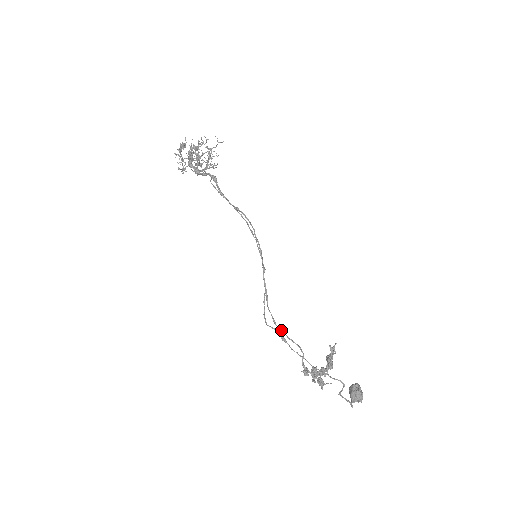
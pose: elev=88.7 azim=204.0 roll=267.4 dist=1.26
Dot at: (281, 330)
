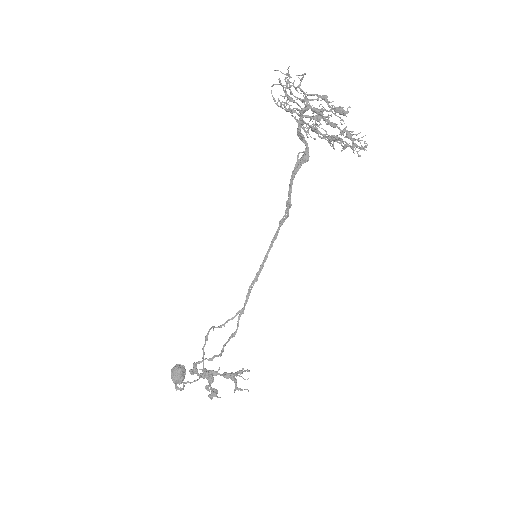
Dot at: (227, 342)
